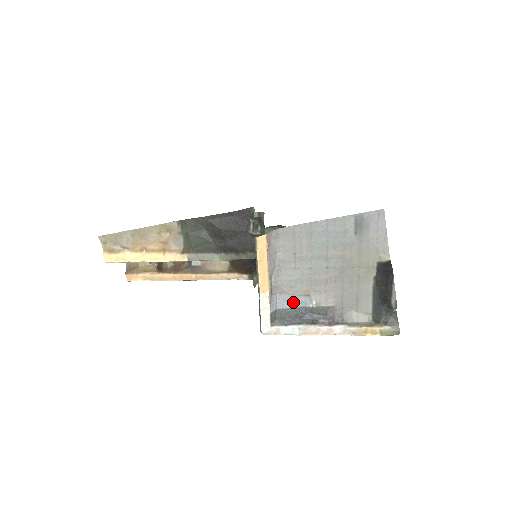
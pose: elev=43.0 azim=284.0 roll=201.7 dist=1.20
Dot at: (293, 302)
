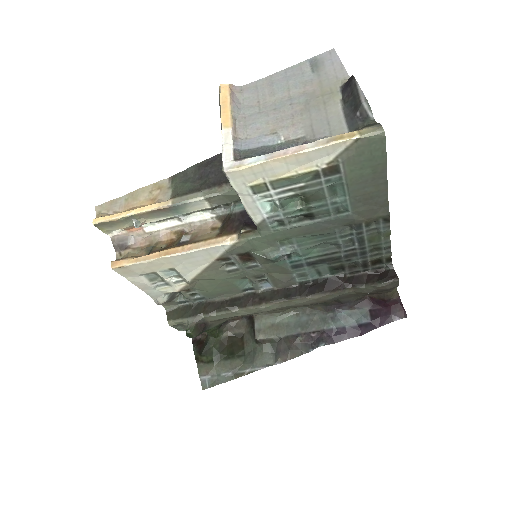
Dot at: (260, 142)
